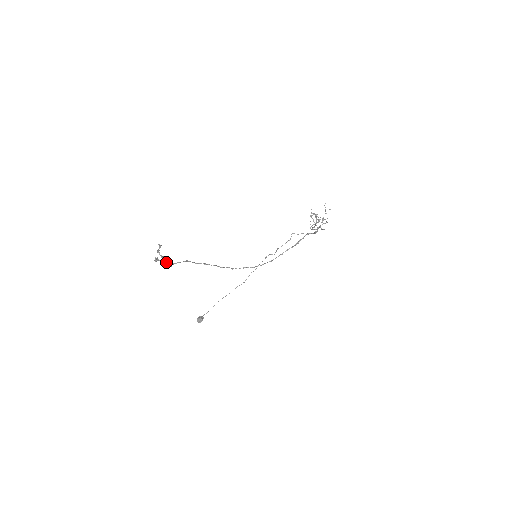
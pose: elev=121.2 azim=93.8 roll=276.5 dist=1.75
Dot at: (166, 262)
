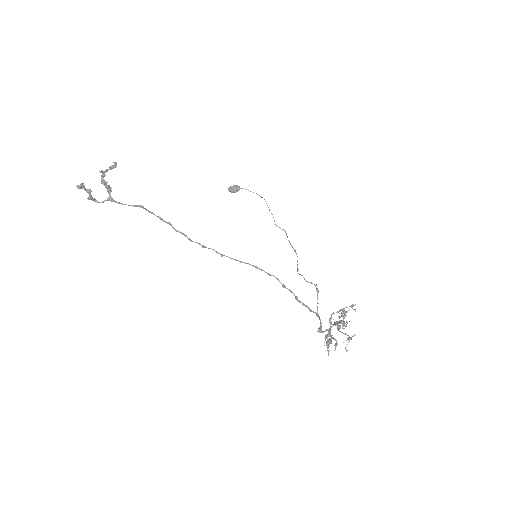
Dot at: (108, 188)
